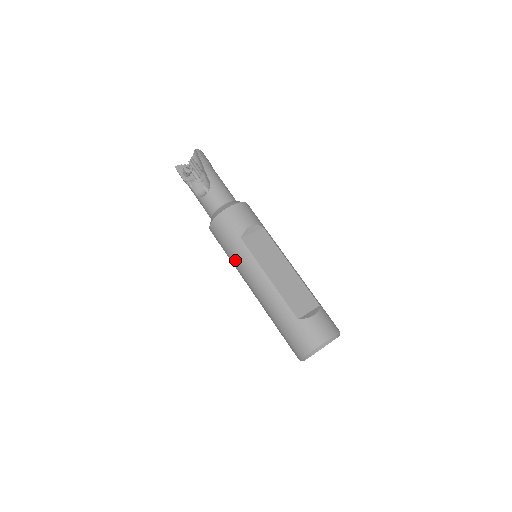
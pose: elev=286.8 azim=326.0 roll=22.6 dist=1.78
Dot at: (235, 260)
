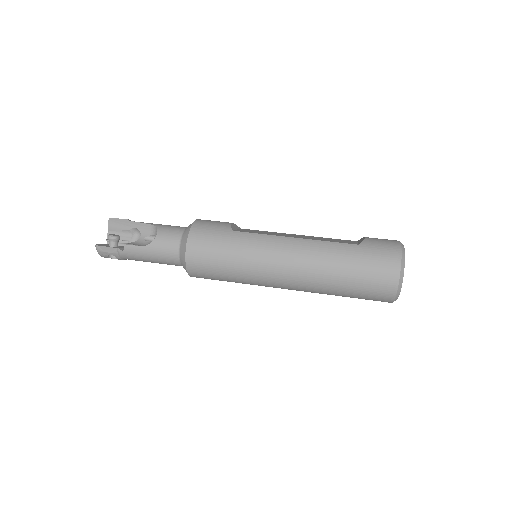
Dot at: (244, 256)
